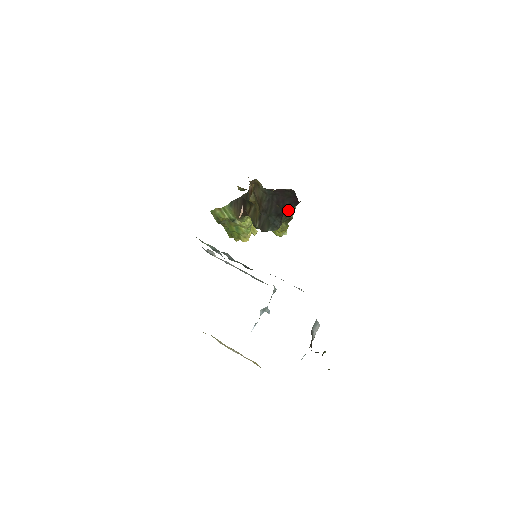
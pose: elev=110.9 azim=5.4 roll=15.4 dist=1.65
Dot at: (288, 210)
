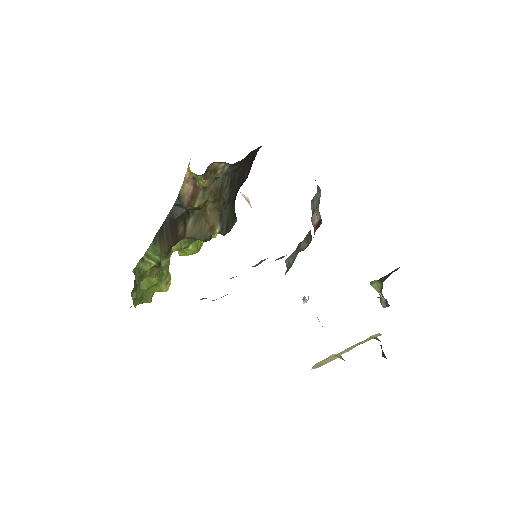
Dot at: occluded
